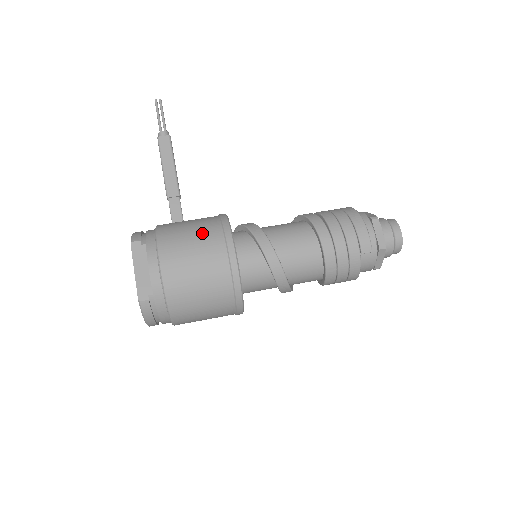
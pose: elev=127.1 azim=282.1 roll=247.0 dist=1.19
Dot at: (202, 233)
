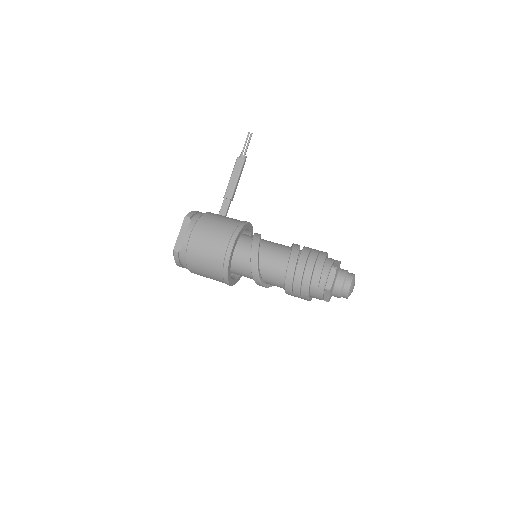
Dot at: (222, 229)
